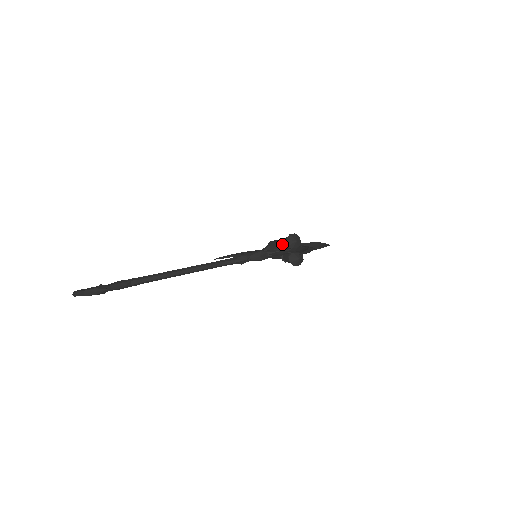
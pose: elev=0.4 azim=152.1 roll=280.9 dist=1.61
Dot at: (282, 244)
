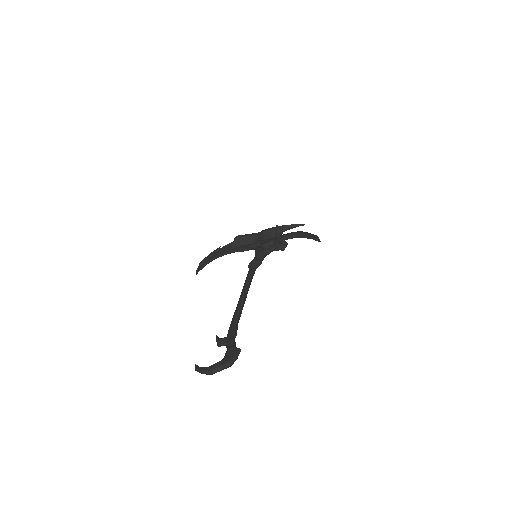
Dot at: (266, 237)
